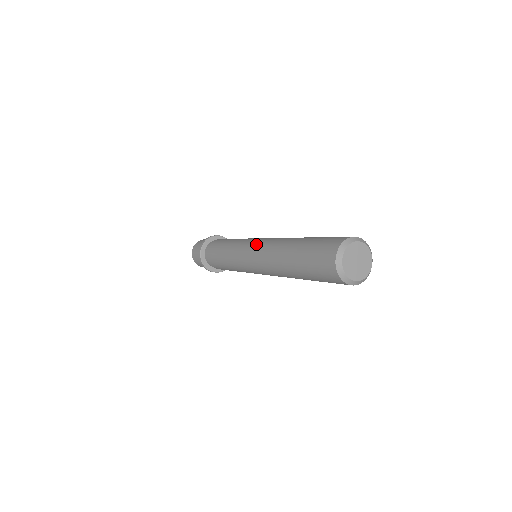
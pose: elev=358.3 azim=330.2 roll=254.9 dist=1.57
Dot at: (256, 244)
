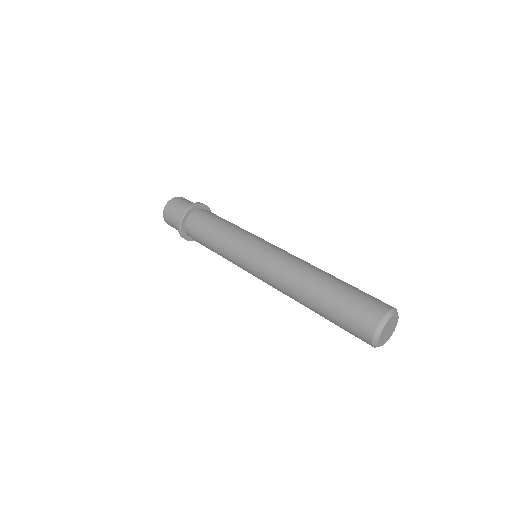
Dot at: (261, 269)
